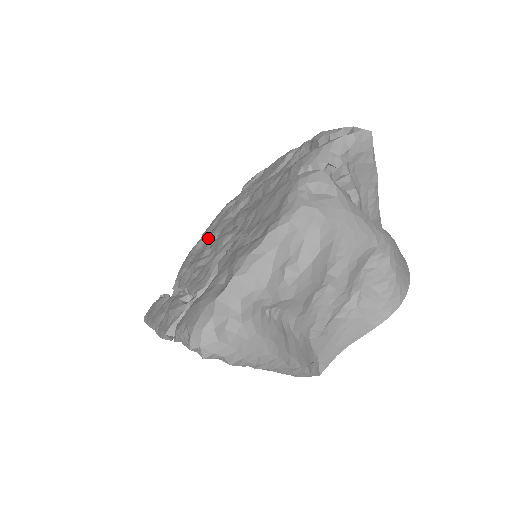
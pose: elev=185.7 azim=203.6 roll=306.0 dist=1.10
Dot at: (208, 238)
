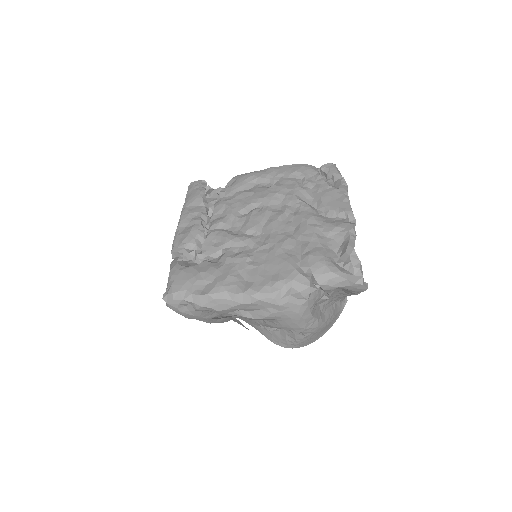
Dot at: (258, 194)
